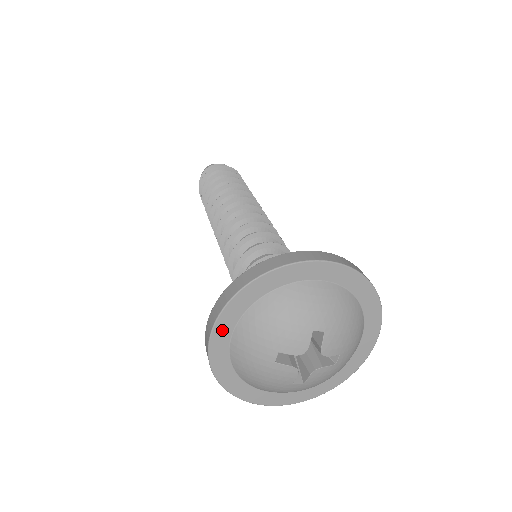
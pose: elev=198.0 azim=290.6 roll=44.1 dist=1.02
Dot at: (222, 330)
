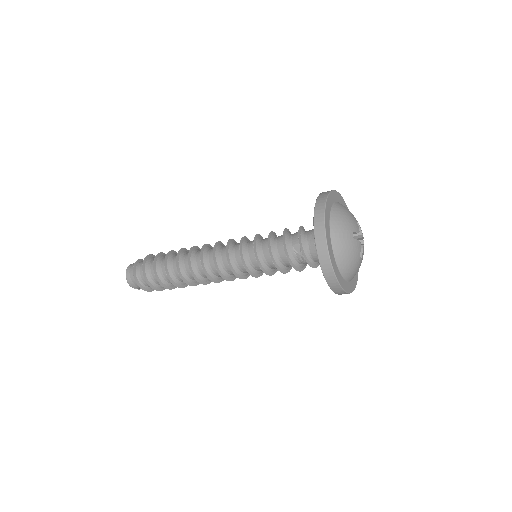
Dot at: (327, 227)
